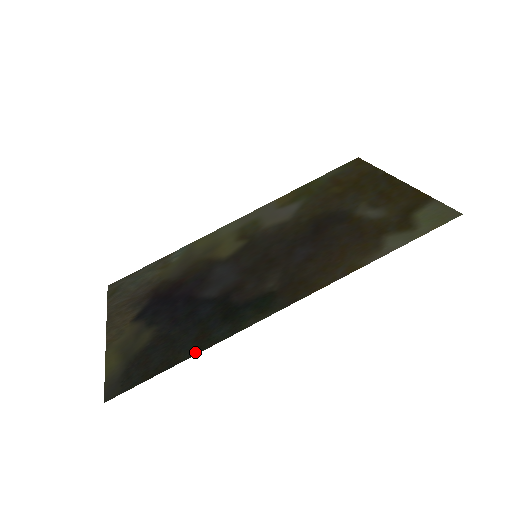
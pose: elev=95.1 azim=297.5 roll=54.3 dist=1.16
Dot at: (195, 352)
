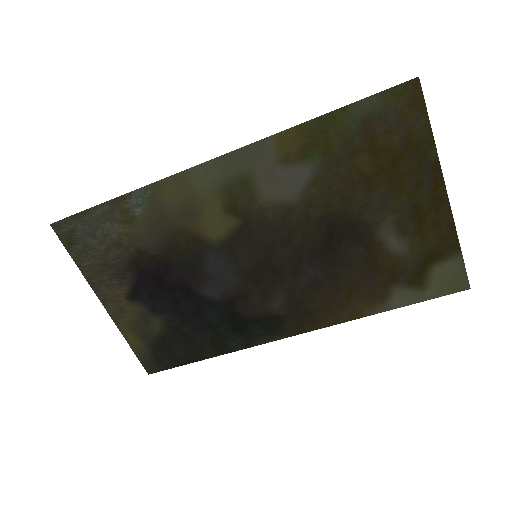
Dot at: (216, 355)
